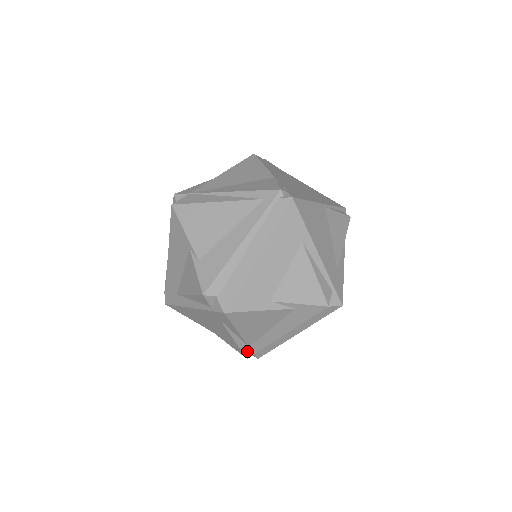
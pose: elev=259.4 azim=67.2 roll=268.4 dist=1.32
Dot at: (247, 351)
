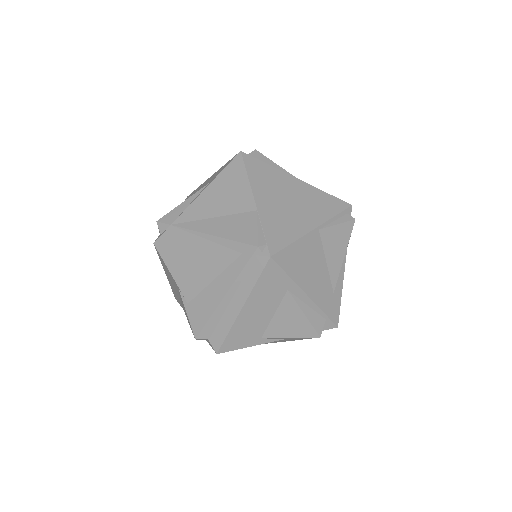
Dot at: occluded
